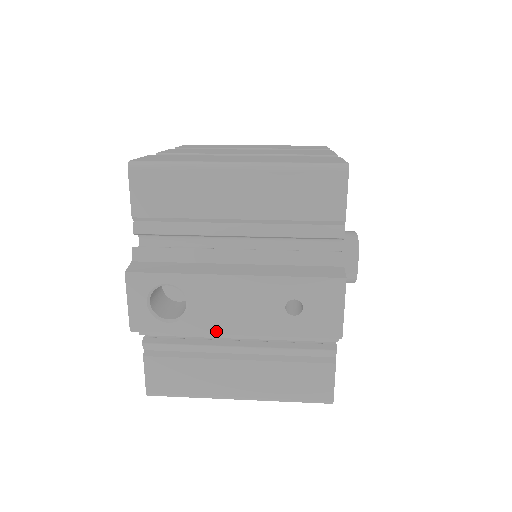
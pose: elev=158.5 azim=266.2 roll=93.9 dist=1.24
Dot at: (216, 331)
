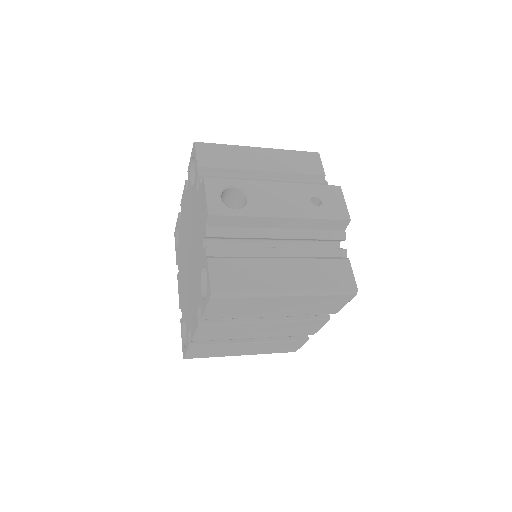
Dot at: (270, 215)
